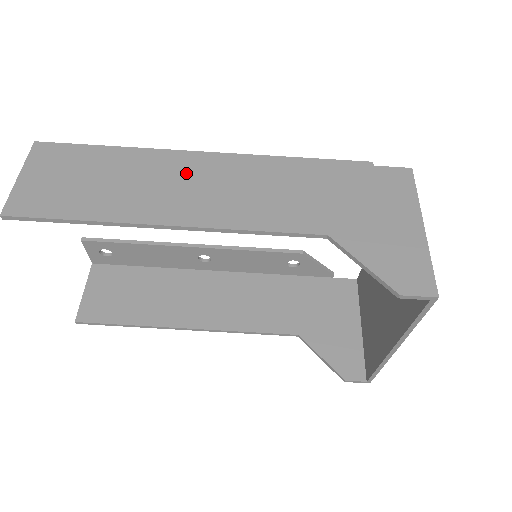
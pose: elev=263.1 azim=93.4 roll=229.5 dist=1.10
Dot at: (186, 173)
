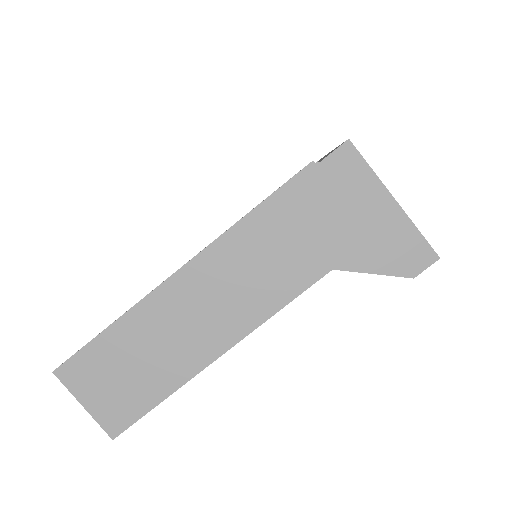
Dot at: (187, 303)
